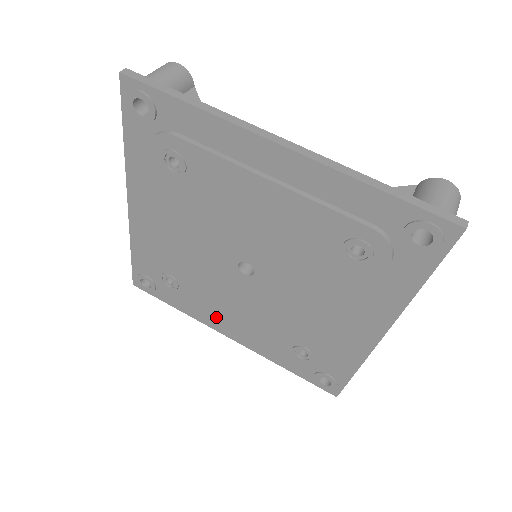
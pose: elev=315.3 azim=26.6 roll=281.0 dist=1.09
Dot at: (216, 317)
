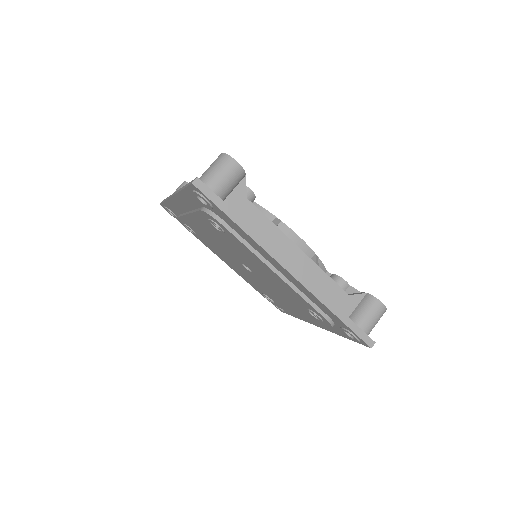
Dot at: (218, 256)
